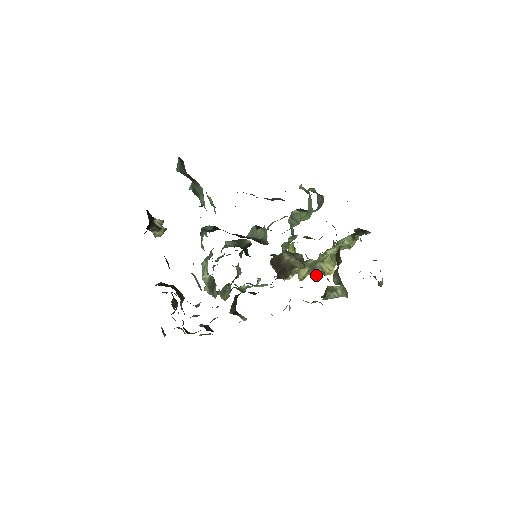
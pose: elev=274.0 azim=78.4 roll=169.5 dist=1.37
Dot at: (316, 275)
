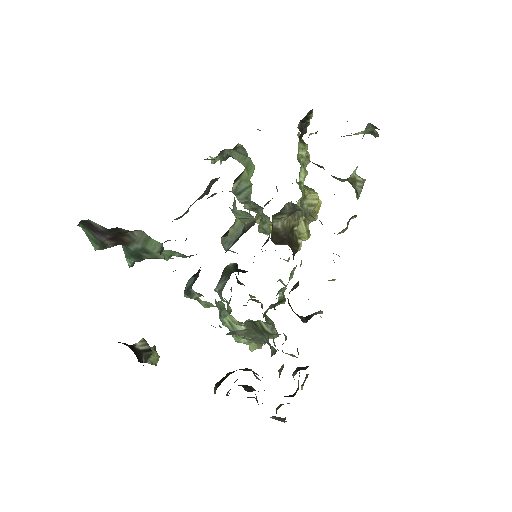
Dot at: (314, 217)
